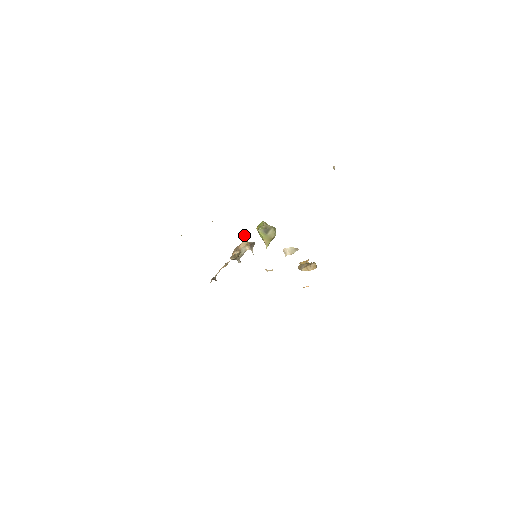
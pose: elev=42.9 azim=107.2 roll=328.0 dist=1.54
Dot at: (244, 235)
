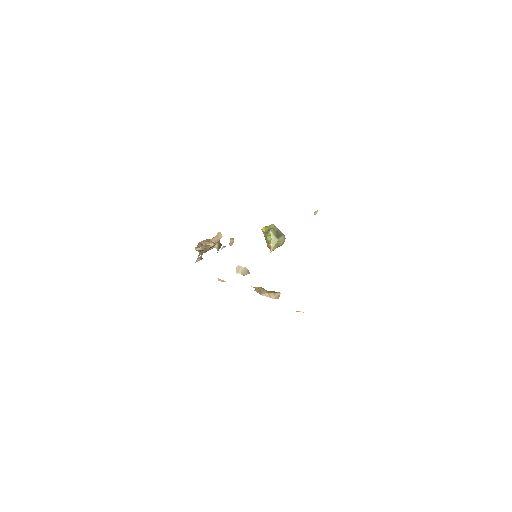
Dot at: occluded
